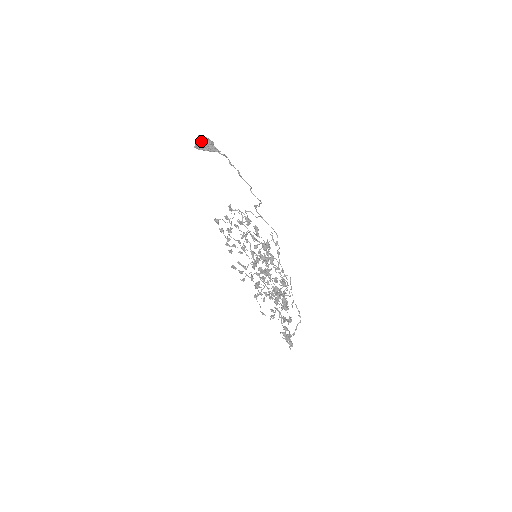
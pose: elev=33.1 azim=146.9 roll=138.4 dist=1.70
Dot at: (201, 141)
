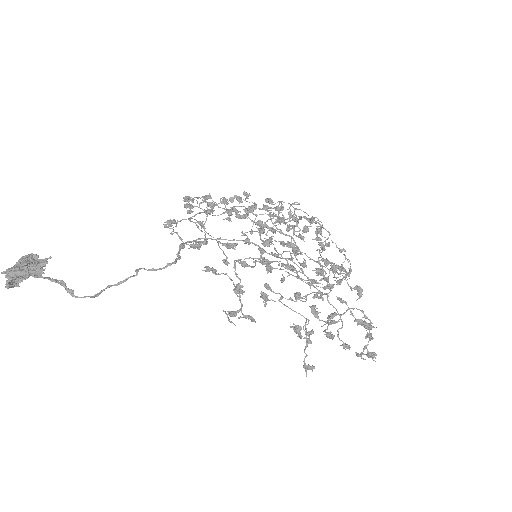
Dot at: (13, 278)
